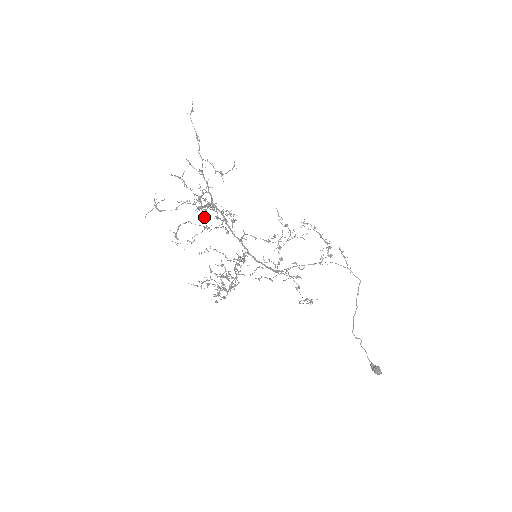
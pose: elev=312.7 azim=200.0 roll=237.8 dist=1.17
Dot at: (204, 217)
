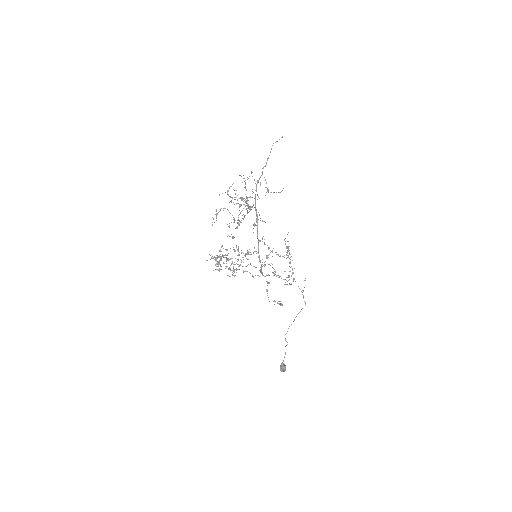
Dot at: occluded
